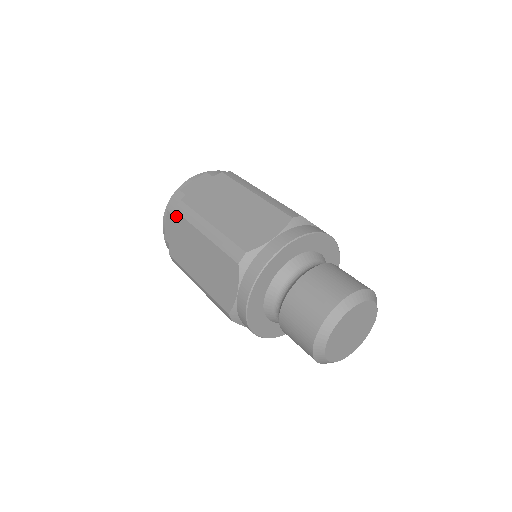
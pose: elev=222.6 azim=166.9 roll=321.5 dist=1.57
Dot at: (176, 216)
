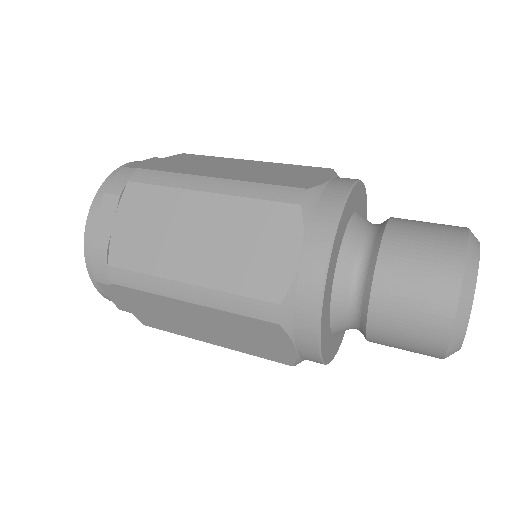
Dot at: (133, 189)
